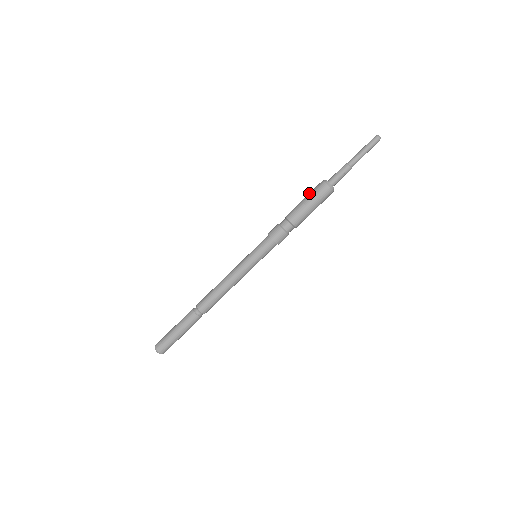
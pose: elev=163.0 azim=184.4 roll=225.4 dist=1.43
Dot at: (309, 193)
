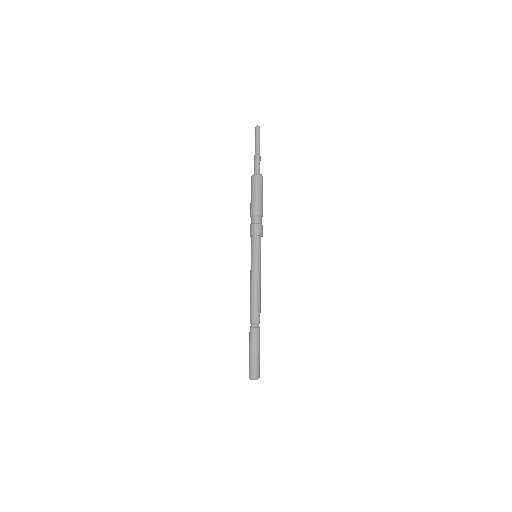
Dot at: (252, 190)
